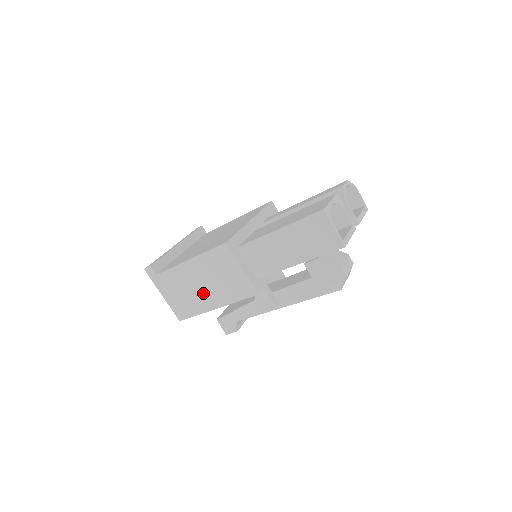
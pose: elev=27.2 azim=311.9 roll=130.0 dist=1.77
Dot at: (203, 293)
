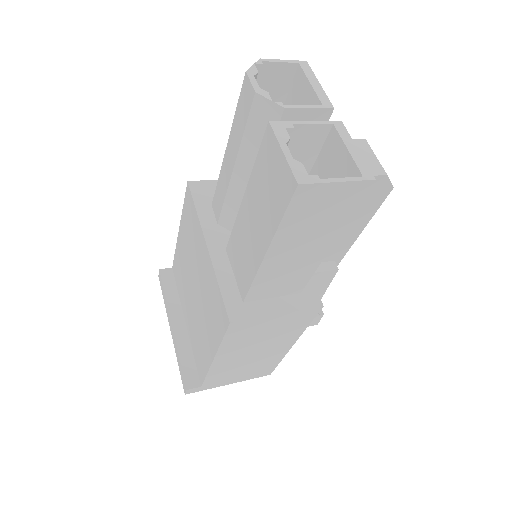
Dot at: (264, 353)
